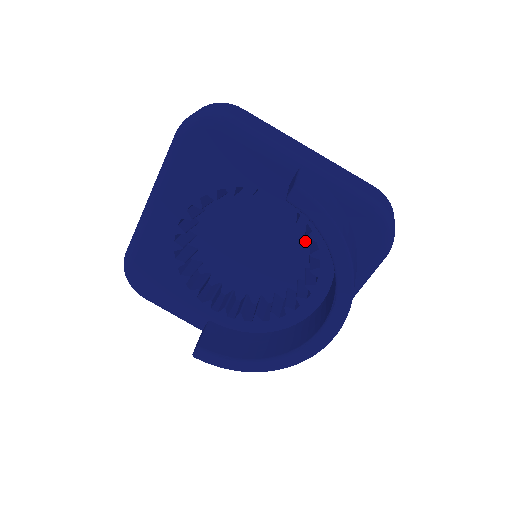
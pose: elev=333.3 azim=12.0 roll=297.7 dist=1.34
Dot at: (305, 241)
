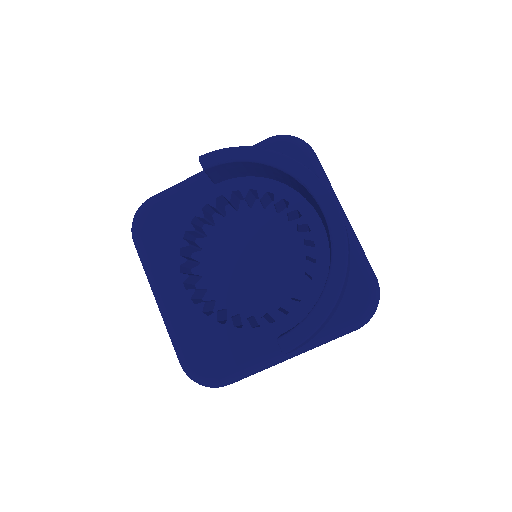
Dot at: (275, 217)
